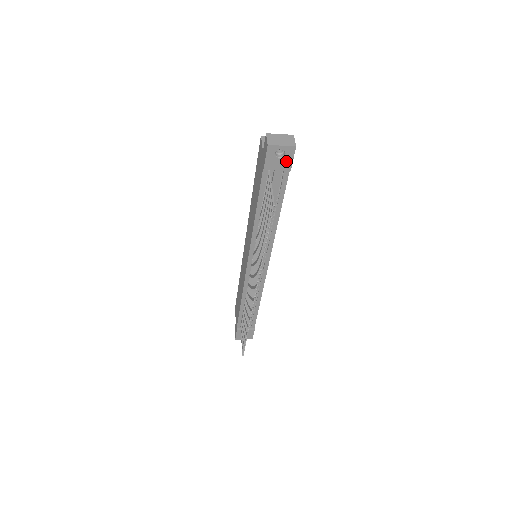
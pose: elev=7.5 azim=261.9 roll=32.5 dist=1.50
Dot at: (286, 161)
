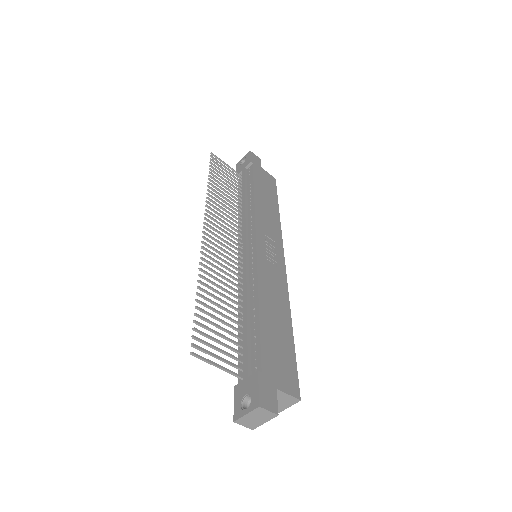
Dot at: (247, 161)
